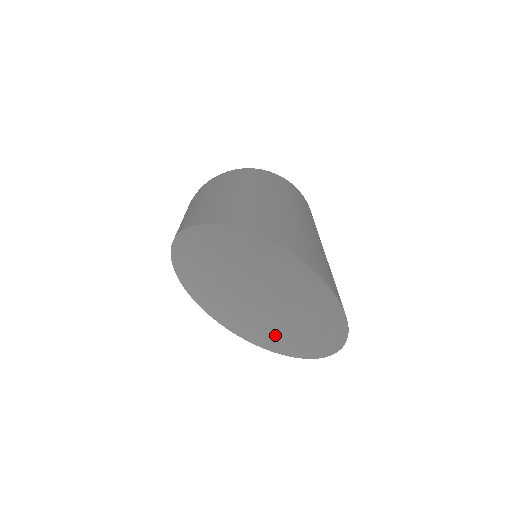
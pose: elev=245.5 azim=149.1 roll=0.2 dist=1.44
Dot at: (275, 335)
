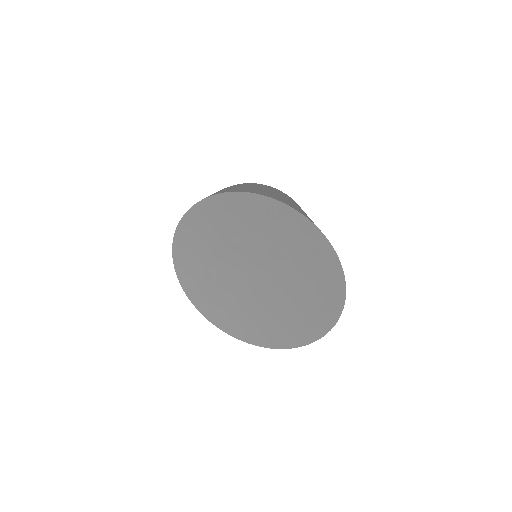
Dot at: (273, 324)
